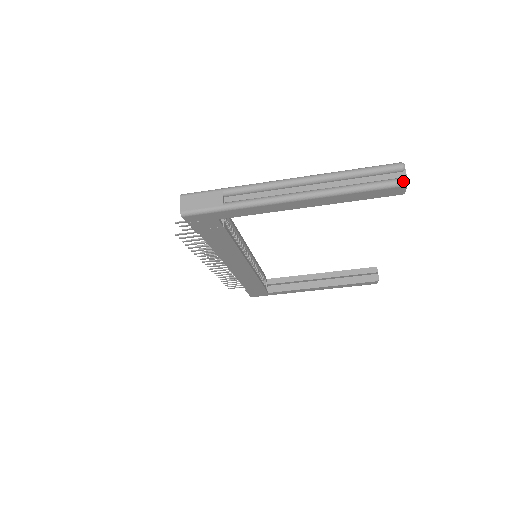
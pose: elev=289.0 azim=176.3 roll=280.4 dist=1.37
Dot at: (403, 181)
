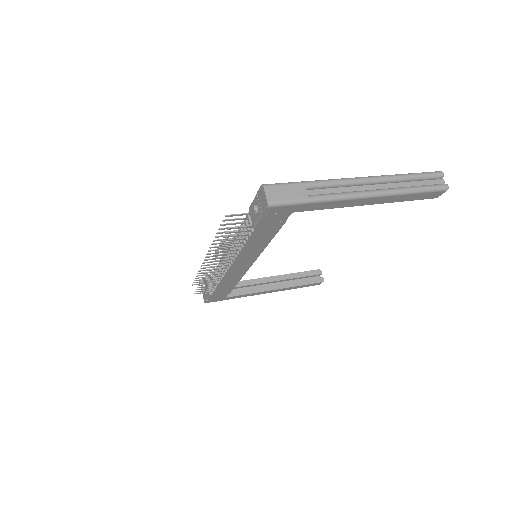
Dot at: (447, 186)
